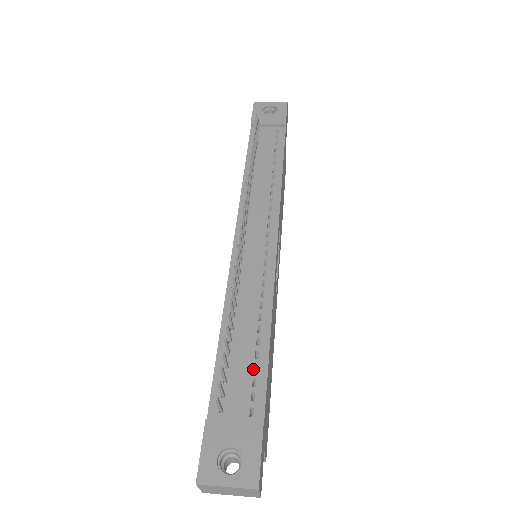
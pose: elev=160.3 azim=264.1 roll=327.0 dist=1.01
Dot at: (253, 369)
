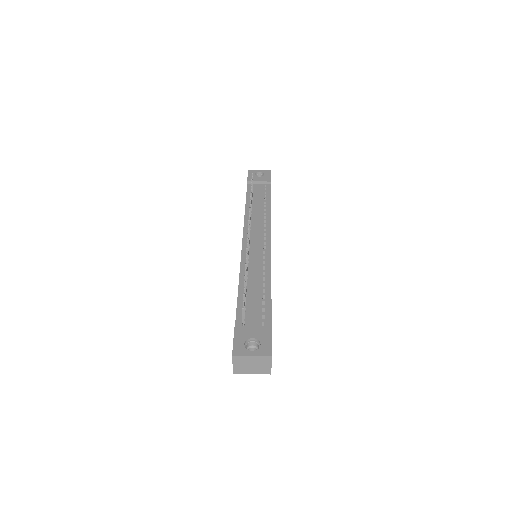
Dot at: (262, 304)
